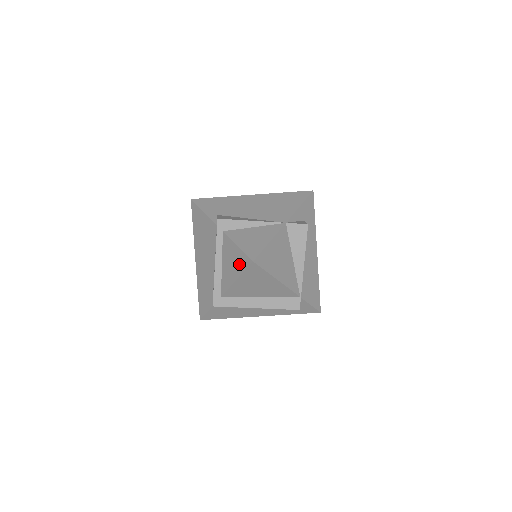
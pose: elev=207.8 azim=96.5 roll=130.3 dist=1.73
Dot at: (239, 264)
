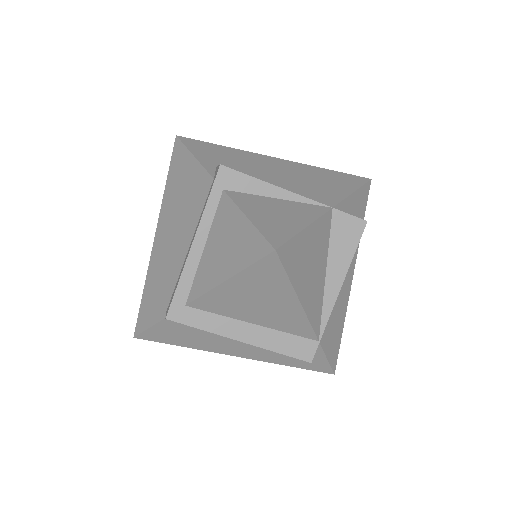
Dot at: (241, 251)
